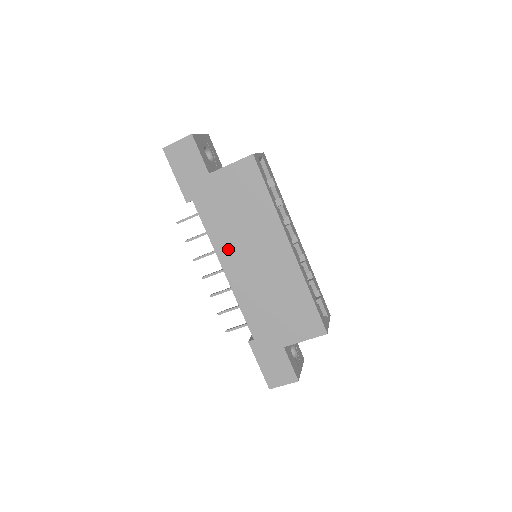
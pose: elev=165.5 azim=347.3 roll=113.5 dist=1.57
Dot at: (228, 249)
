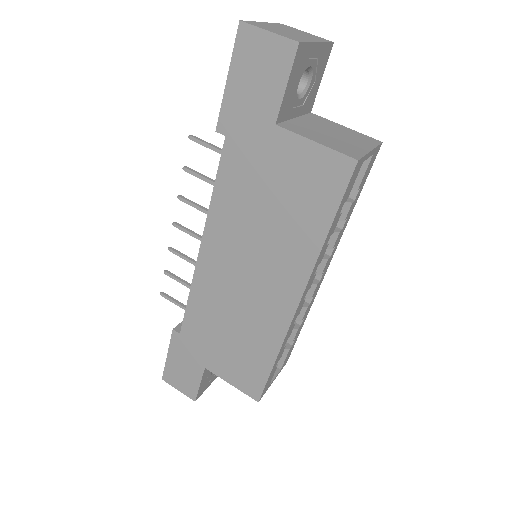
Dot at: (224, 233)
